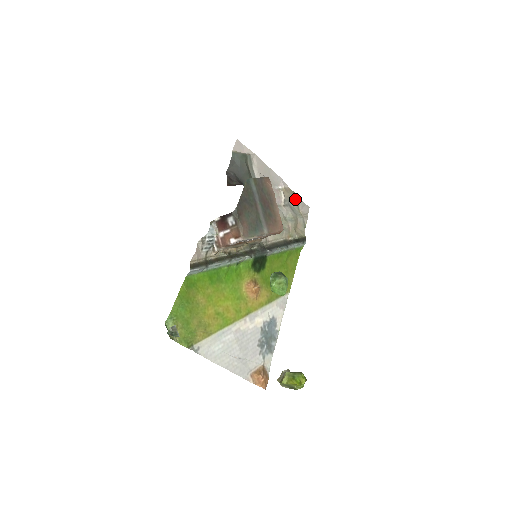
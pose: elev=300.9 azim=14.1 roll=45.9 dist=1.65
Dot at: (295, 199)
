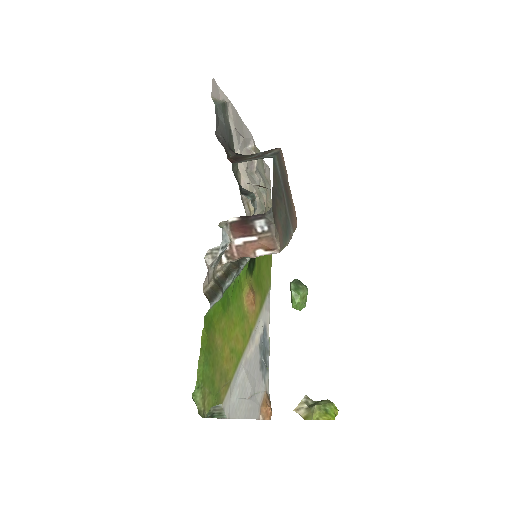
Dot at: (261, 160)
